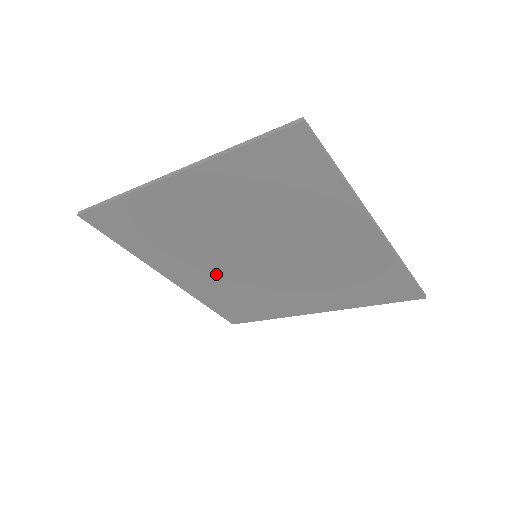
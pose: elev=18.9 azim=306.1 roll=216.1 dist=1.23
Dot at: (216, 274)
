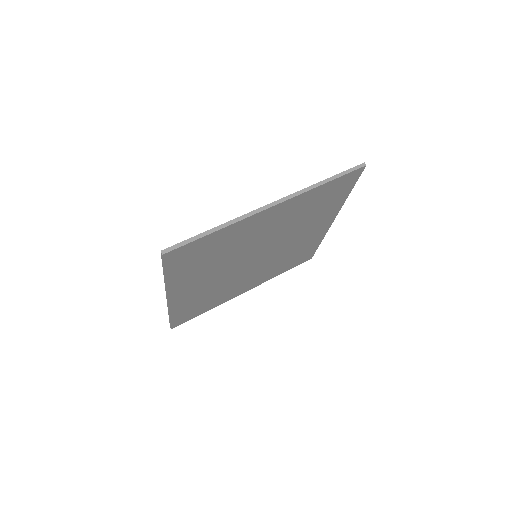
Dot at: (258, 272)
